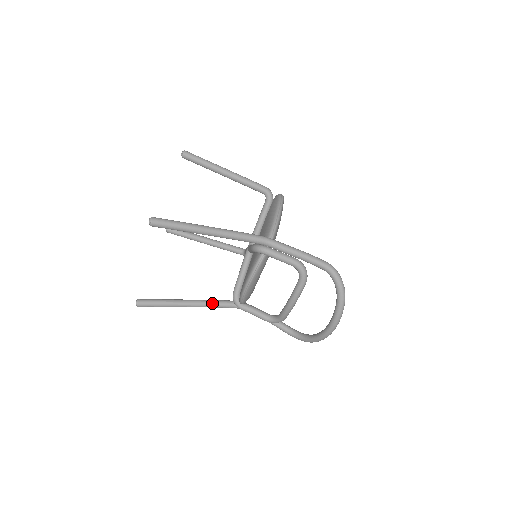
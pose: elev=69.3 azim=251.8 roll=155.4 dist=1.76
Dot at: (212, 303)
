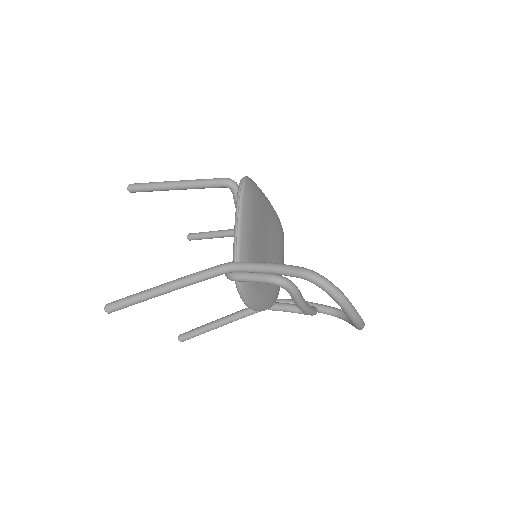
Dot at: (244, 313)
